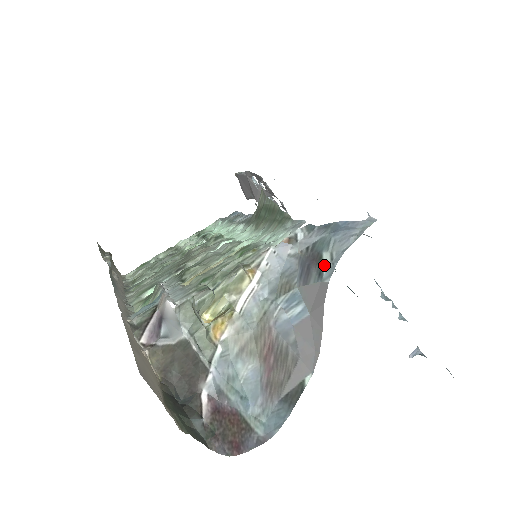
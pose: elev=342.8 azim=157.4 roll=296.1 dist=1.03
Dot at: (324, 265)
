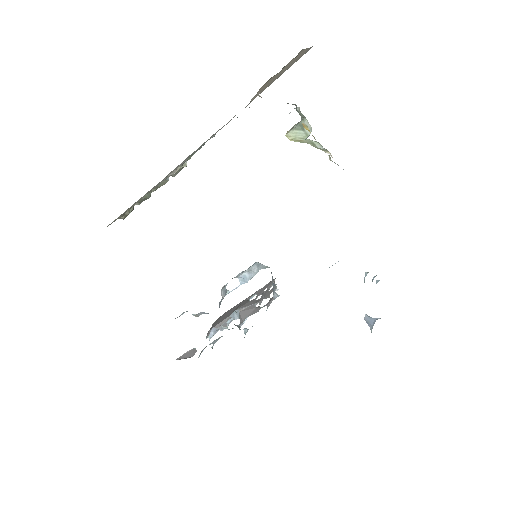
Dot at: occluded
